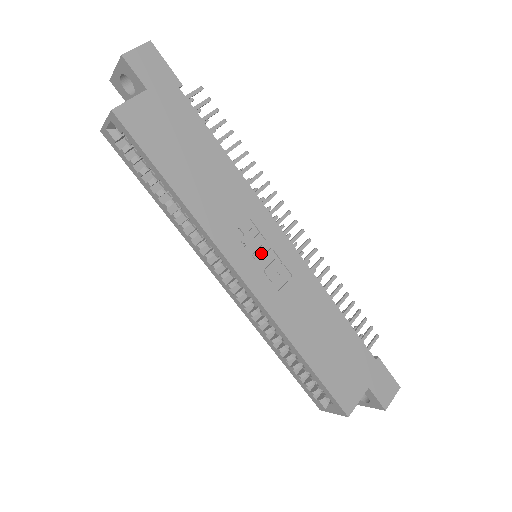
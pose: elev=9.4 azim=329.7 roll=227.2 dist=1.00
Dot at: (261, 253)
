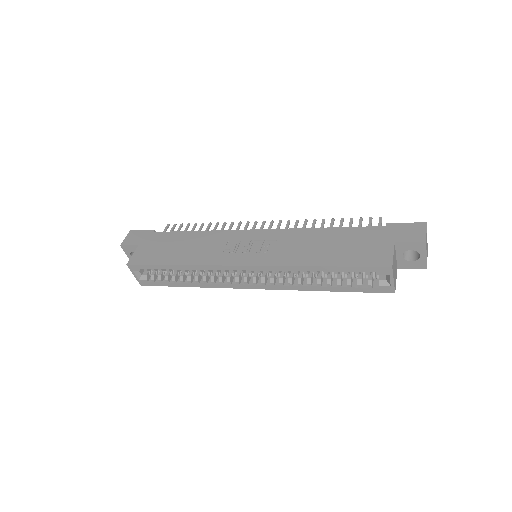
Dot at: (247, 247)
